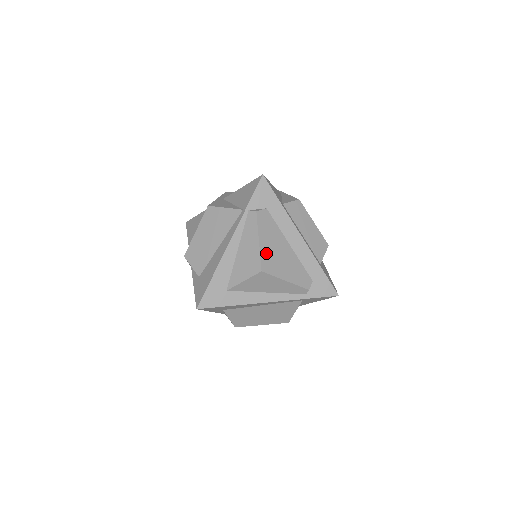
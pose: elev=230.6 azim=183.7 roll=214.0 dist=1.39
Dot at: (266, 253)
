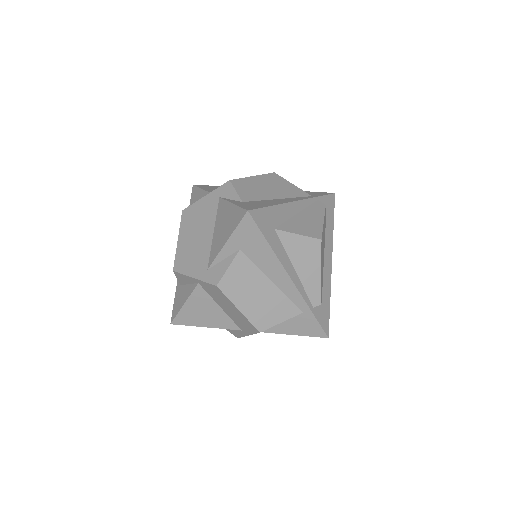
Dot at: (323, 235)
